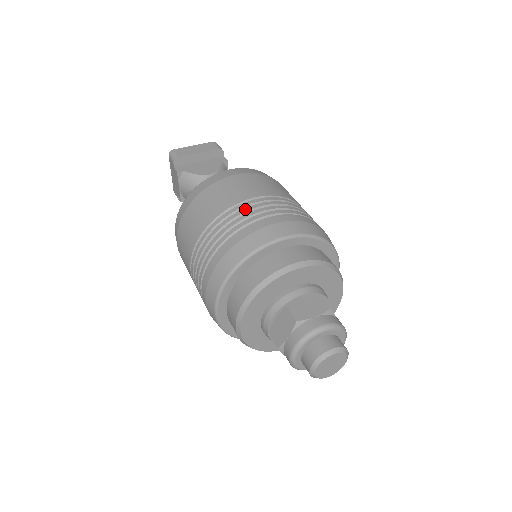
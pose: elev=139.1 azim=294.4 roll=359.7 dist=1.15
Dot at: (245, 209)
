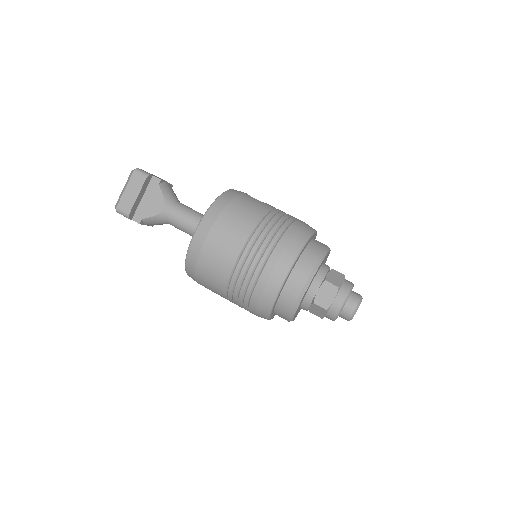
Dot at: (244, 268)
